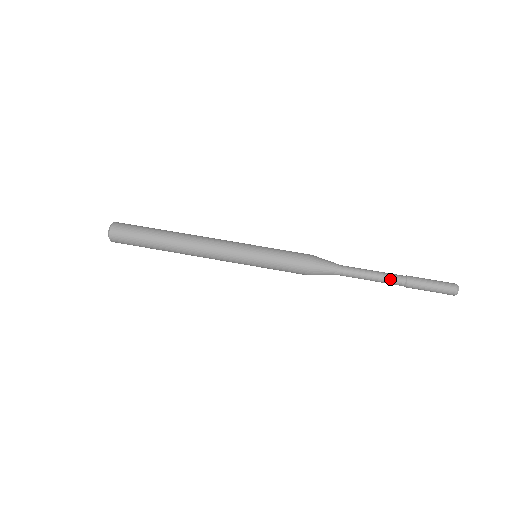
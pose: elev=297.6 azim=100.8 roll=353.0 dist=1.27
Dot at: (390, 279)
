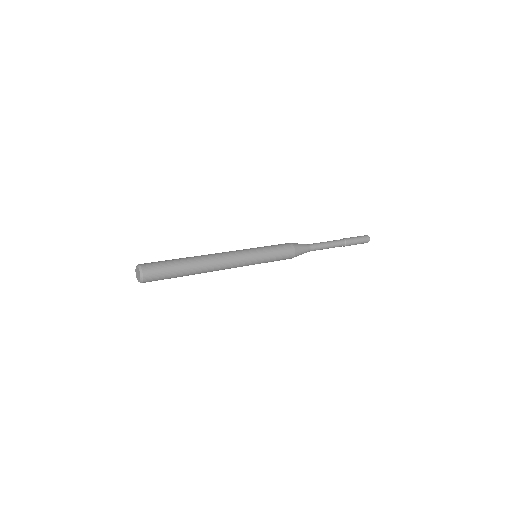
Dot at: (336, 241)
